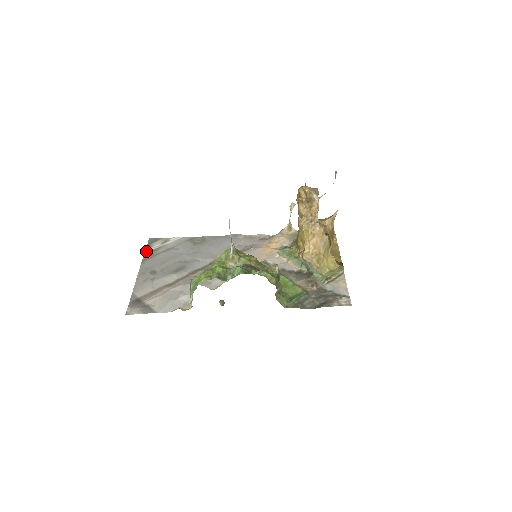
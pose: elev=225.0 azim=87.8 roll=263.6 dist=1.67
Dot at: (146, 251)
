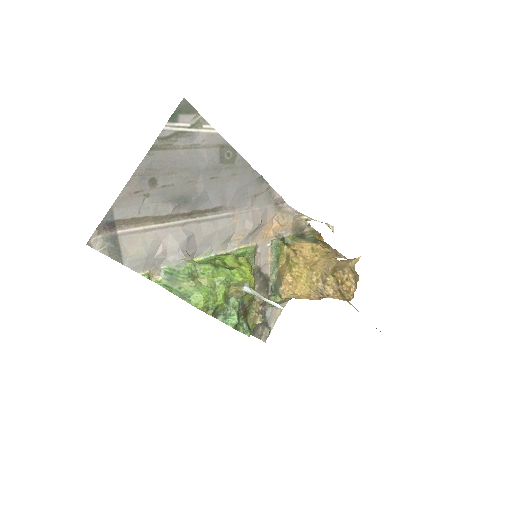
Dot at: (166, 128)
